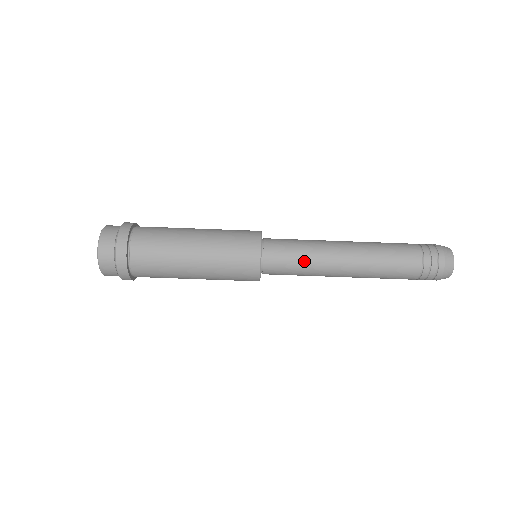
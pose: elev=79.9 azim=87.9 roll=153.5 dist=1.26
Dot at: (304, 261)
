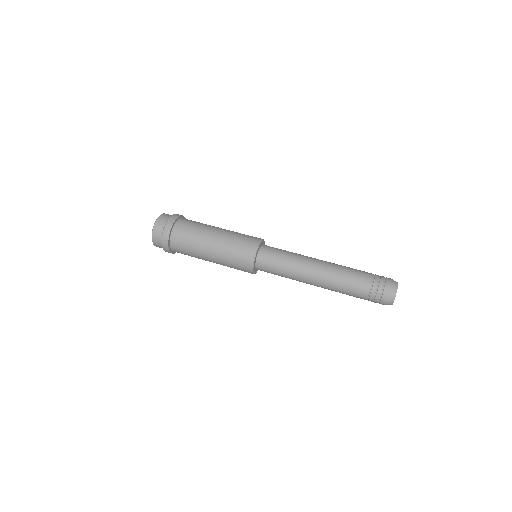
Dot at: (290, 252)
